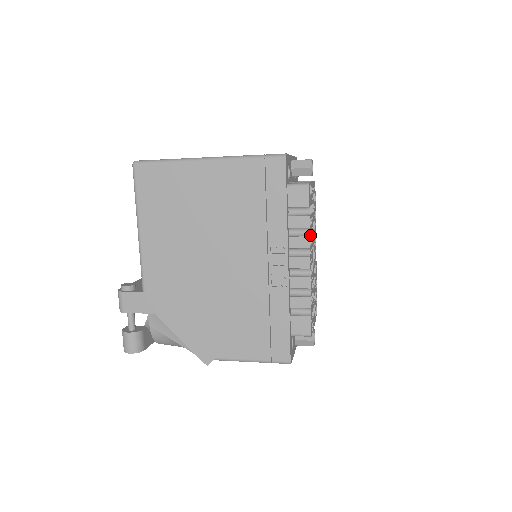
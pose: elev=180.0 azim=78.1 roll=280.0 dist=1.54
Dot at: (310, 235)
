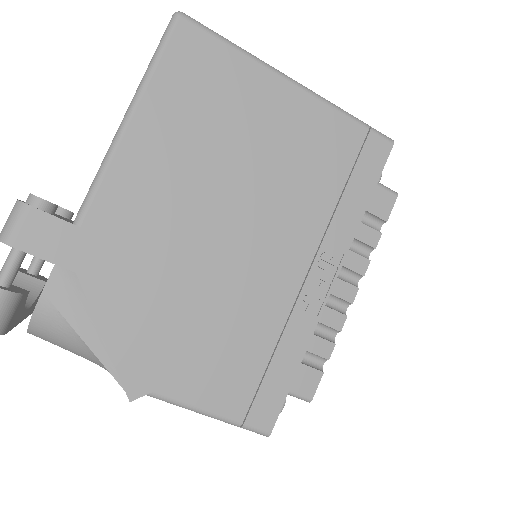
Dot at: occluded
